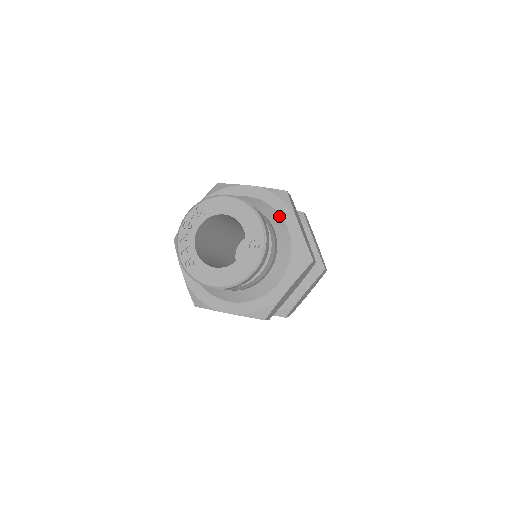
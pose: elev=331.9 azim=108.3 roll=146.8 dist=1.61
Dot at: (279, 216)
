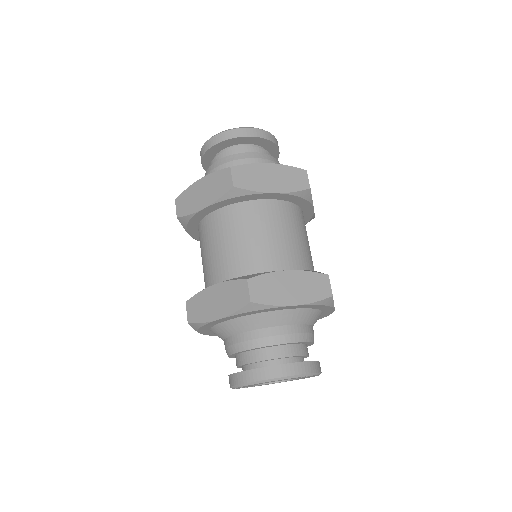
Dot at: occluded
